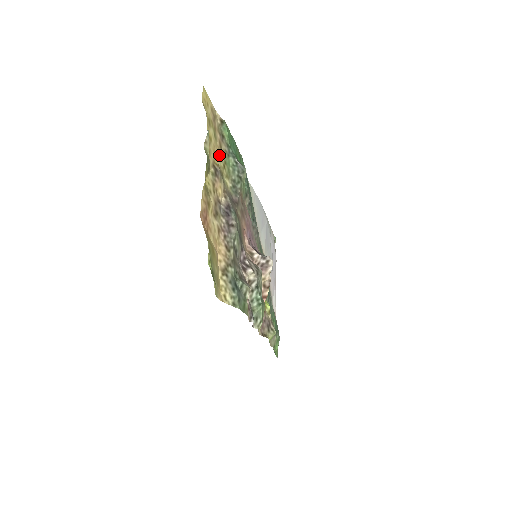
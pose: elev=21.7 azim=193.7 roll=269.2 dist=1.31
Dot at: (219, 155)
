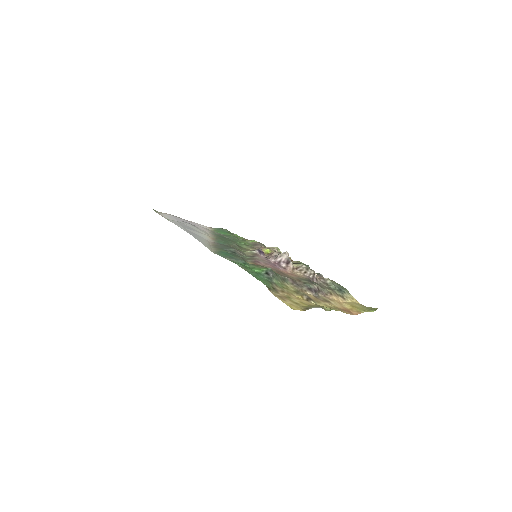
Dot at: (290, 294)
